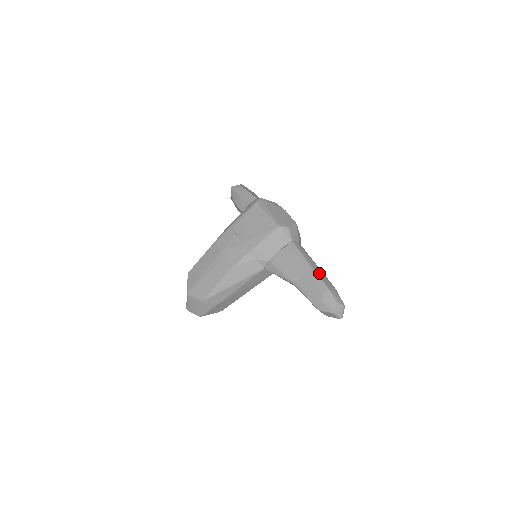
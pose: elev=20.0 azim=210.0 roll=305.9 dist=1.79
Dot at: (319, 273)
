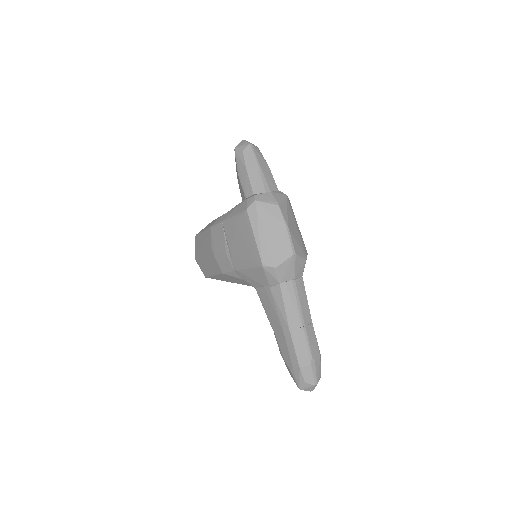
Dot at: (298, 340)
